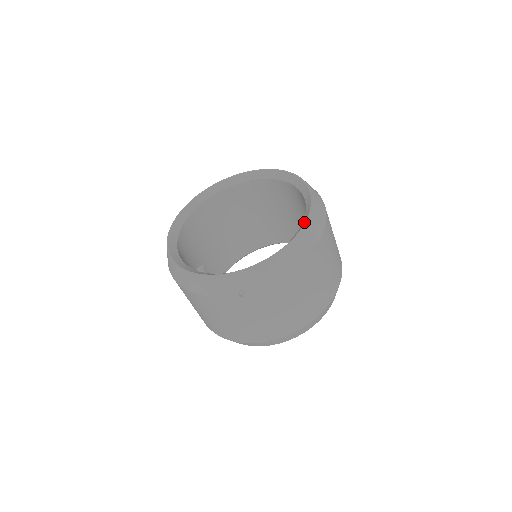
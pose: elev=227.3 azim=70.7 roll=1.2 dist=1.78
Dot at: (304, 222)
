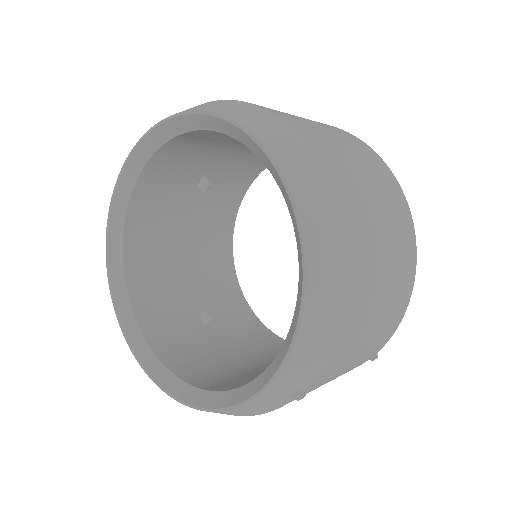
Dot at: (294, 221)
